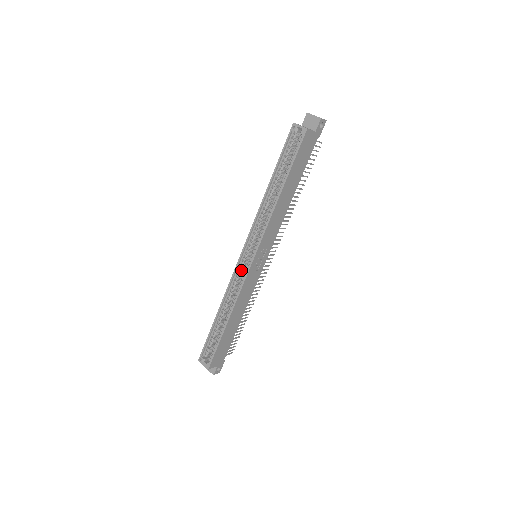
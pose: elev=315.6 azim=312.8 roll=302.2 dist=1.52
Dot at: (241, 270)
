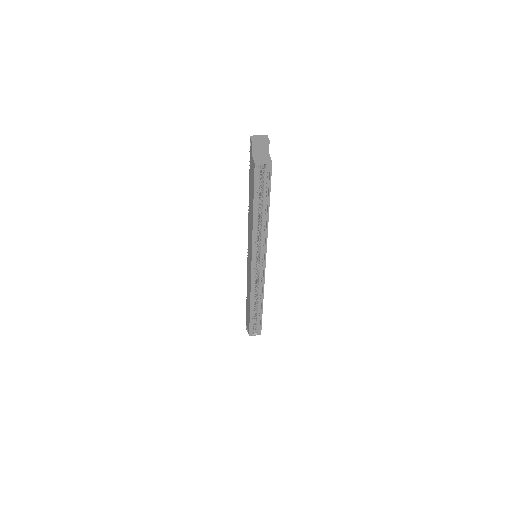
Dot at: occluded
